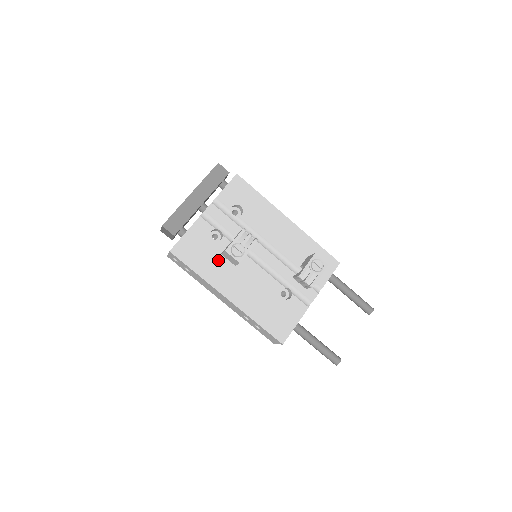
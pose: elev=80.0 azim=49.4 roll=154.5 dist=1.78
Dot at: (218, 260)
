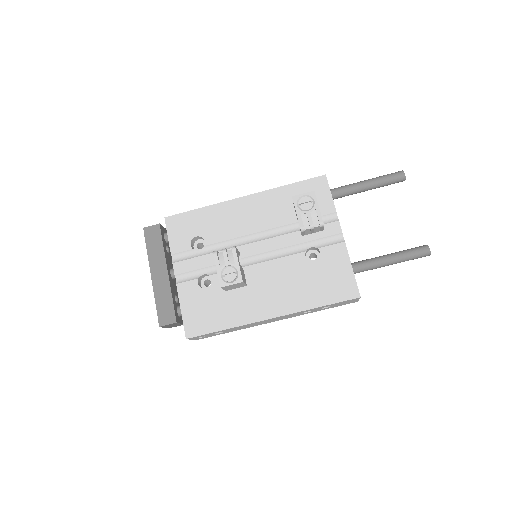
Dot at: (229, 298)
